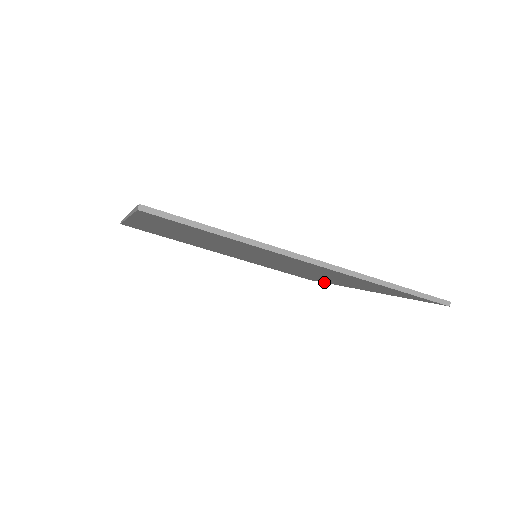
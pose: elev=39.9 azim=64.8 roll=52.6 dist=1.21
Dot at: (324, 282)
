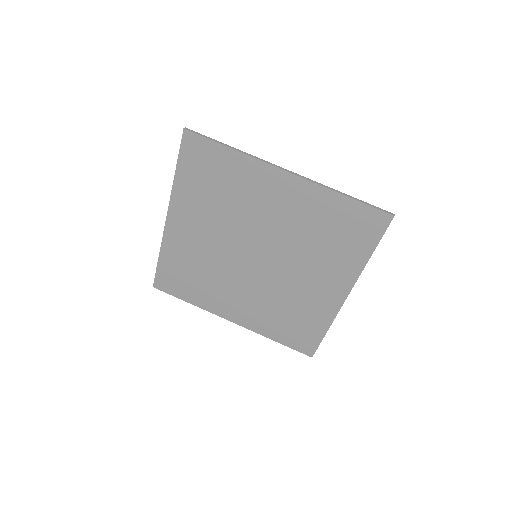
Dot at: (322, 335)
